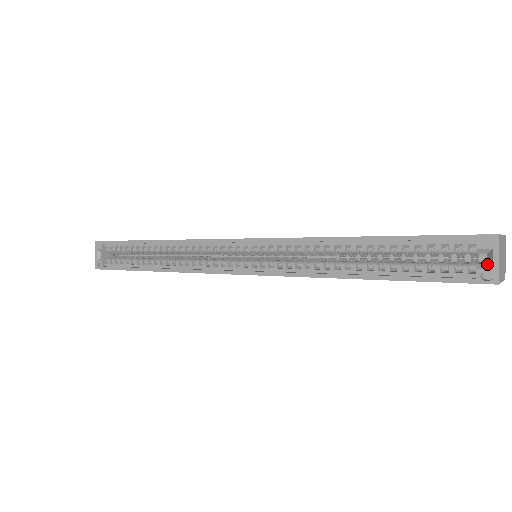
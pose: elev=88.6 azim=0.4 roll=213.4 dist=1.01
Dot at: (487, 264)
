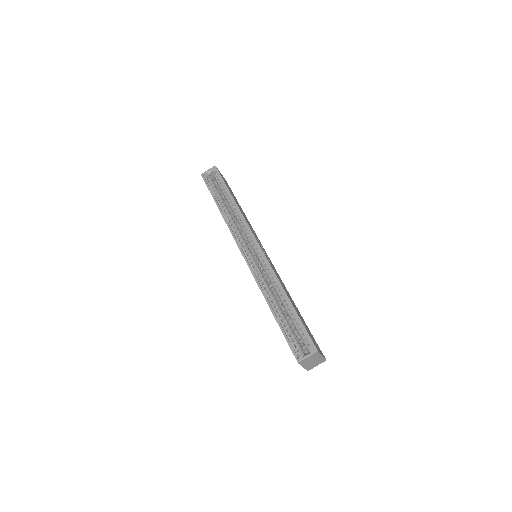
Dot at: (304, 354)
